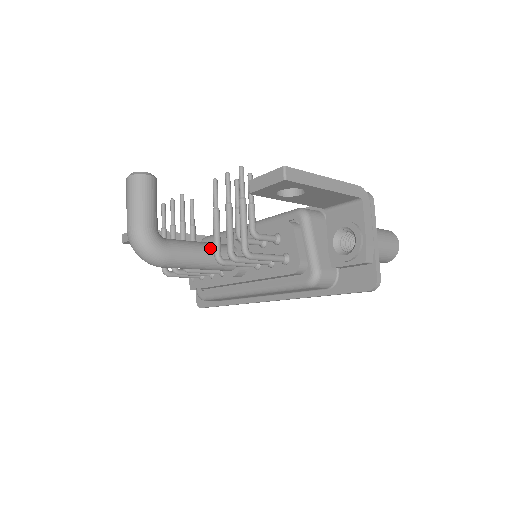
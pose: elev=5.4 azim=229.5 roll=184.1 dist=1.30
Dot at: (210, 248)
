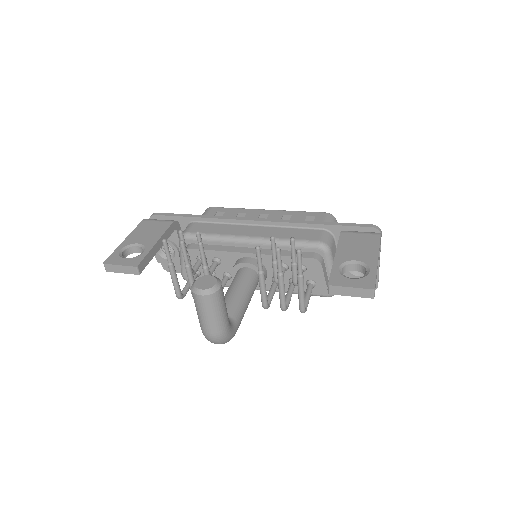
Dot at: (249, 293)
